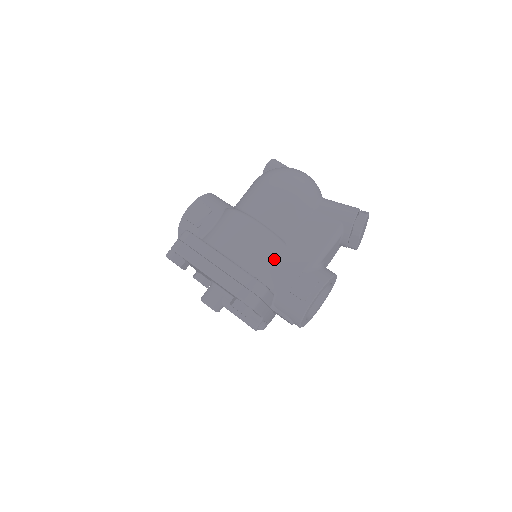
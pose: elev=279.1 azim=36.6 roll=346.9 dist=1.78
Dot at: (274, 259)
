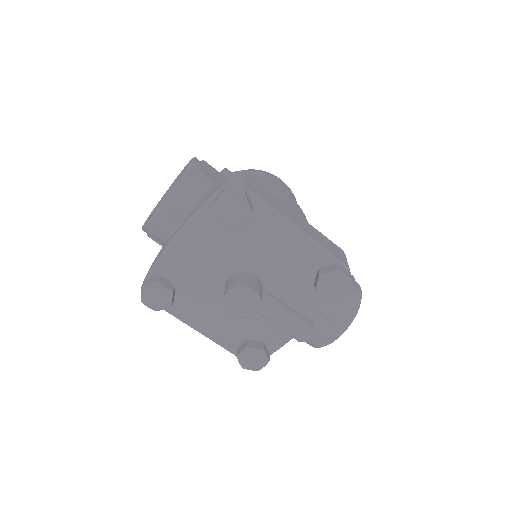
Dot at: occluded
